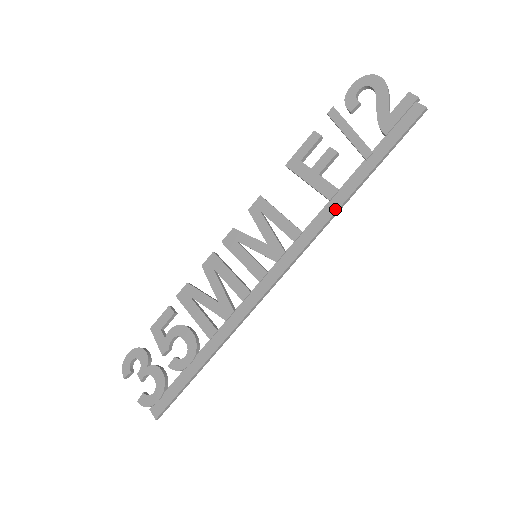
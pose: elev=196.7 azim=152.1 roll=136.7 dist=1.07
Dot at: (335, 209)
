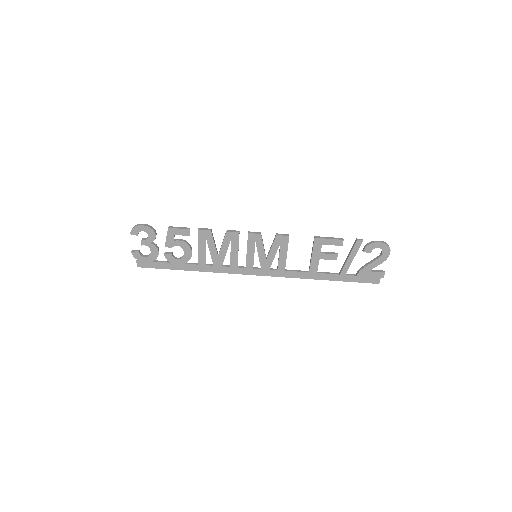
Dot at: (306, 278)
